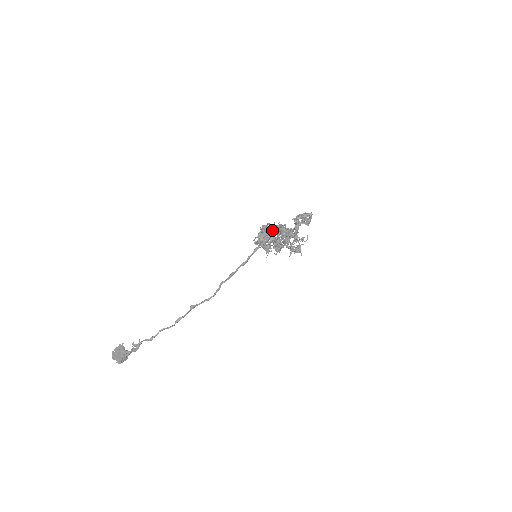
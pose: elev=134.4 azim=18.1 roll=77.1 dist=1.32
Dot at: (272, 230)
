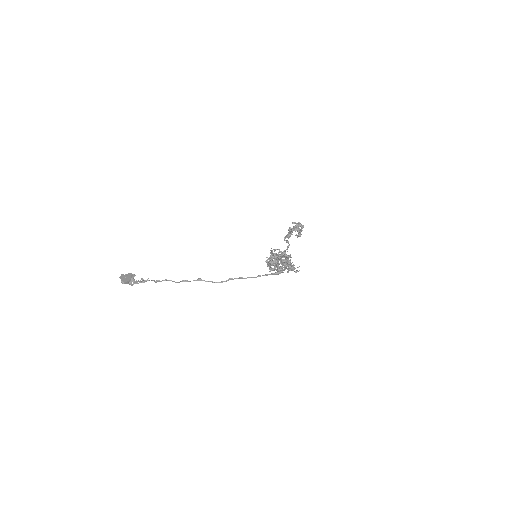
Dot at: (283, 261)
